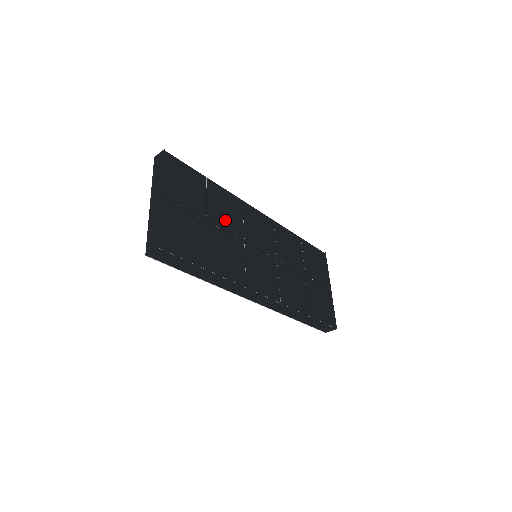
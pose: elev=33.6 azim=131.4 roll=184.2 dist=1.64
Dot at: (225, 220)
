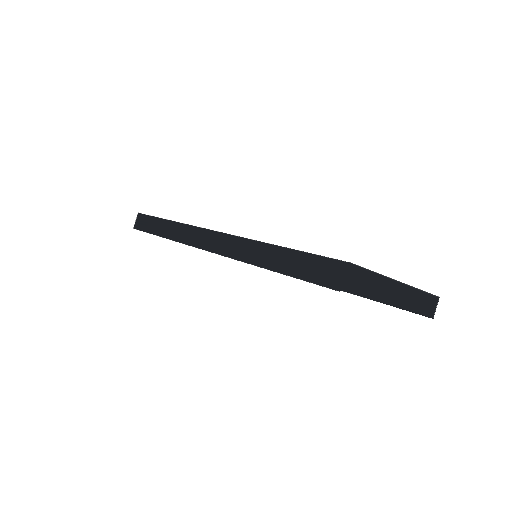
Dot at: occluded
